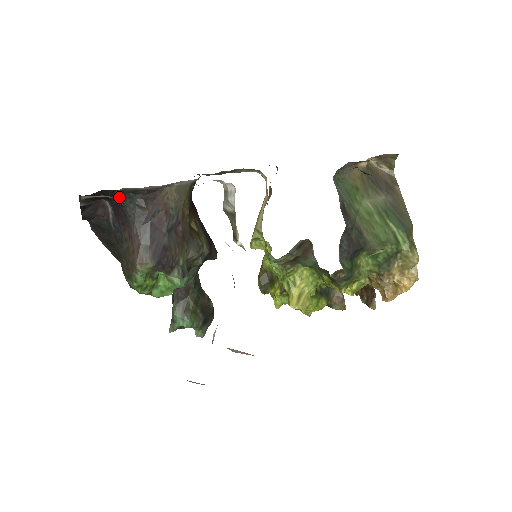
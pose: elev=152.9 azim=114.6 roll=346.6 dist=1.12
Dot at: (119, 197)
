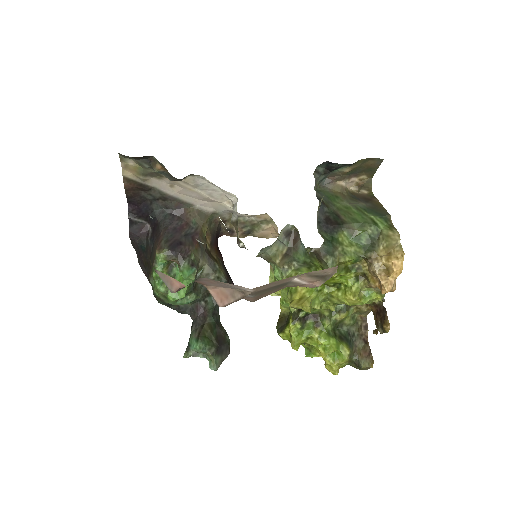
Dot at: (156, 213)
